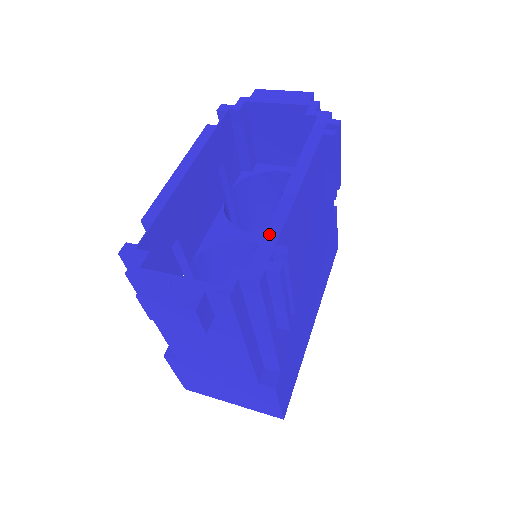
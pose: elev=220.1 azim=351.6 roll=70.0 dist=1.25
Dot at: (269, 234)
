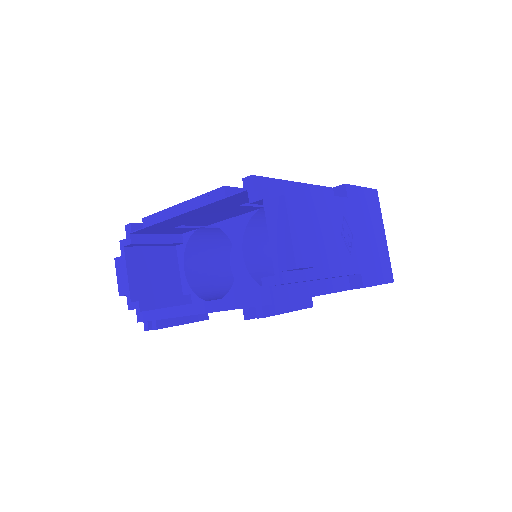
Dot at: (159, 312)
